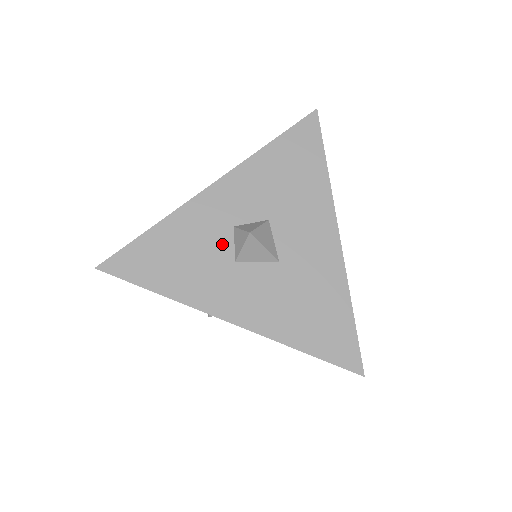
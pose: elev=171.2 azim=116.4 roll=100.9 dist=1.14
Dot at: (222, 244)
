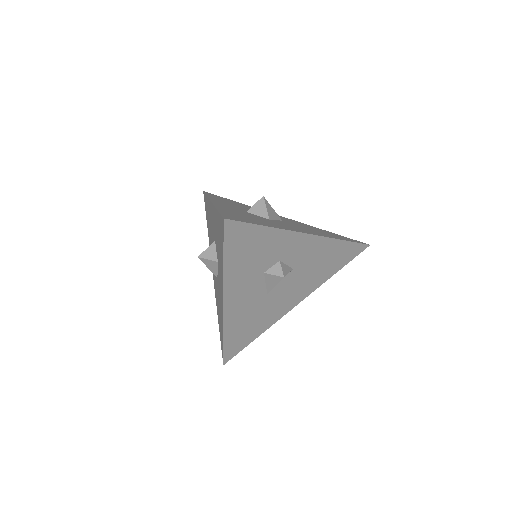
Dot at: (254, 215)
